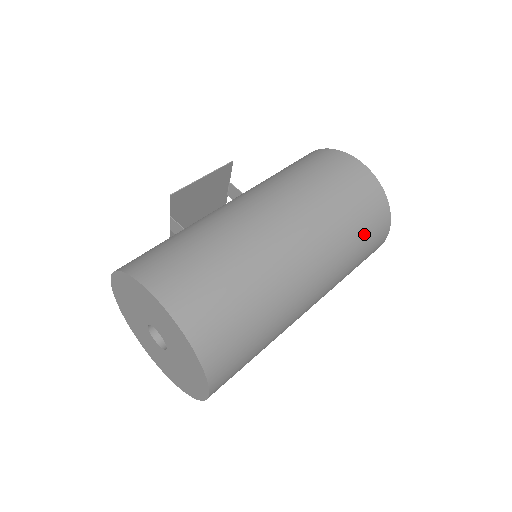
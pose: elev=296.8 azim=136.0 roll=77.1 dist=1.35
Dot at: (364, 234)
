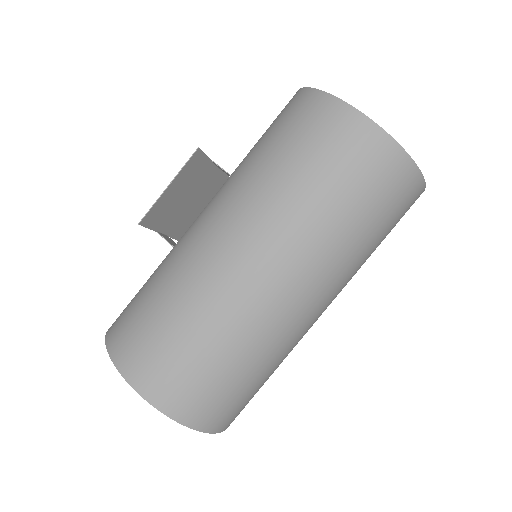
Dot at: (374, 215)
